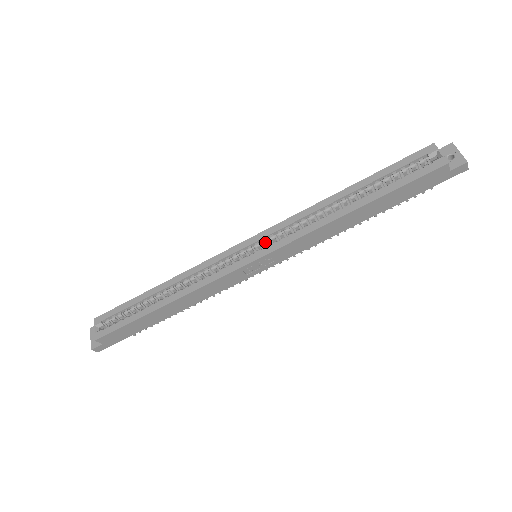
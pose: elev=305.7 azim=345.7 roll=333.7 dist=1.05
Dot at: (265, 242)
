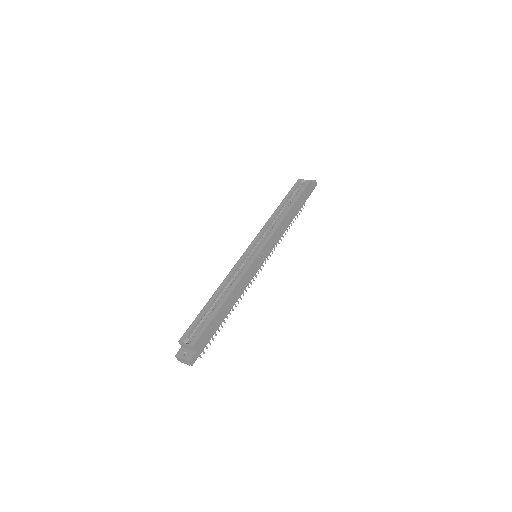
Dot at: (258, 244)
